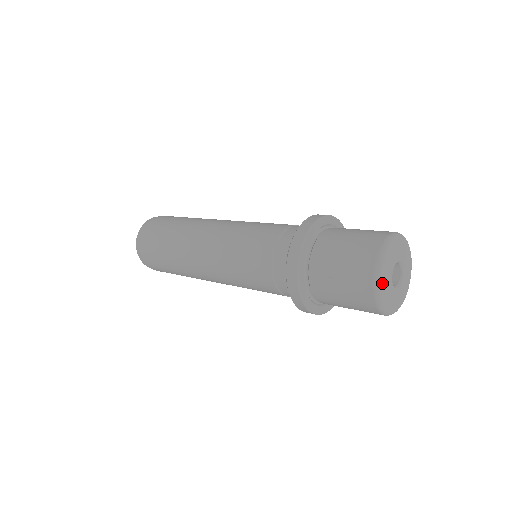
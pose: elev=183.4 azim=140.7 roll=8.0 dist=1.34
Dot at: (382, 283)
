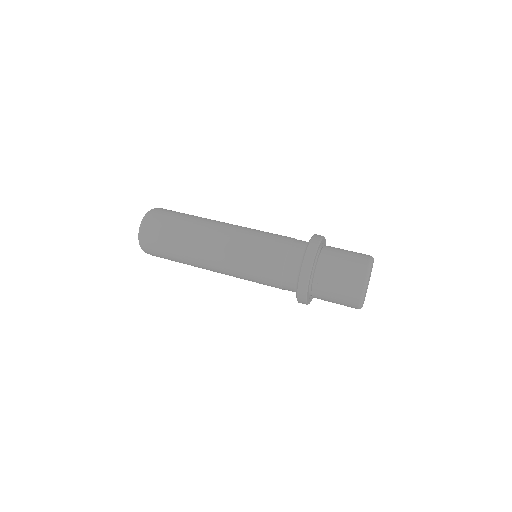
Dot at: occluded
